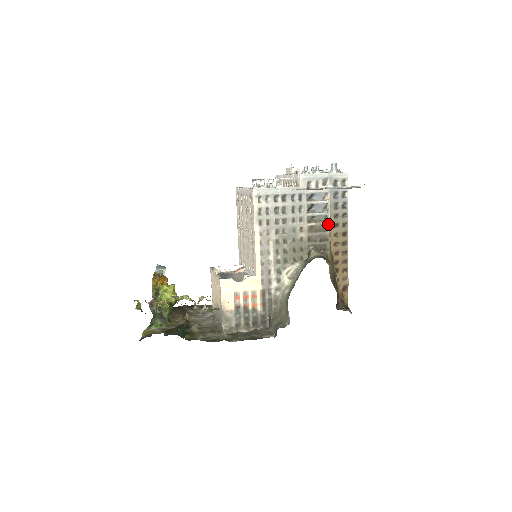
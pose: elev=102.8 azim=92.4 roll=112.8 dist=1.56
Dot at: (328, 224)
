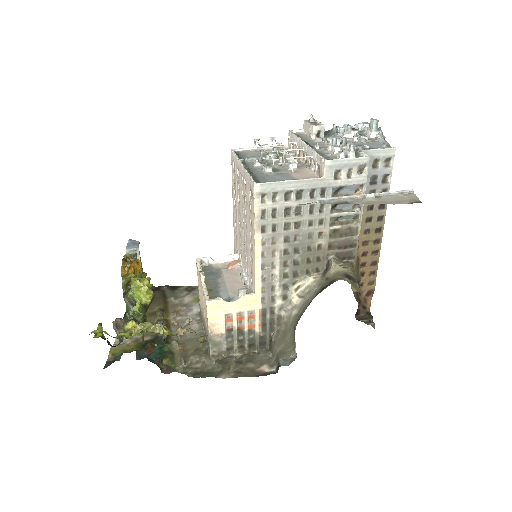
Dot at: (358, 226)
